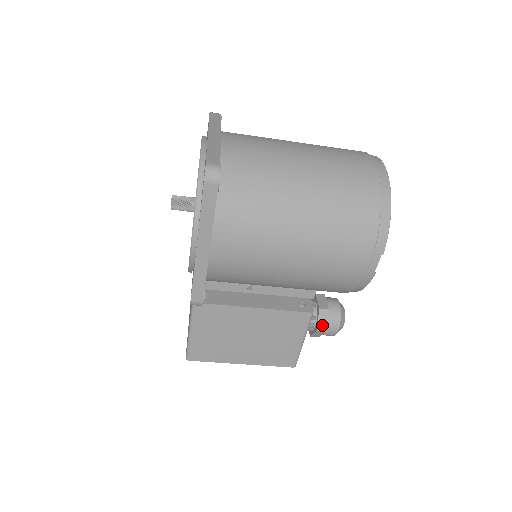
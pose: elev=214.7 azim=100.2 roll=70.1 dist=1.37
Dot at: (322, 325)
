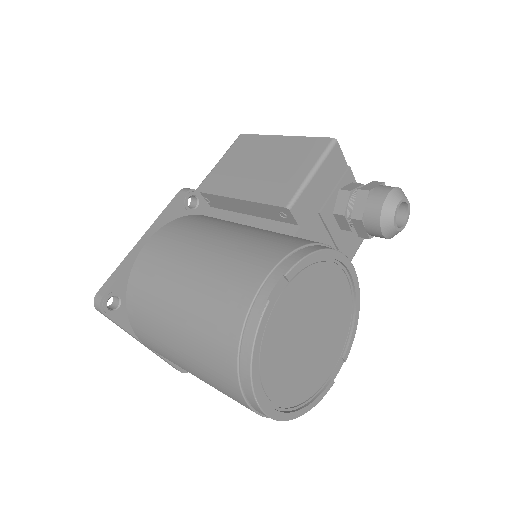
Dot at: occluded
